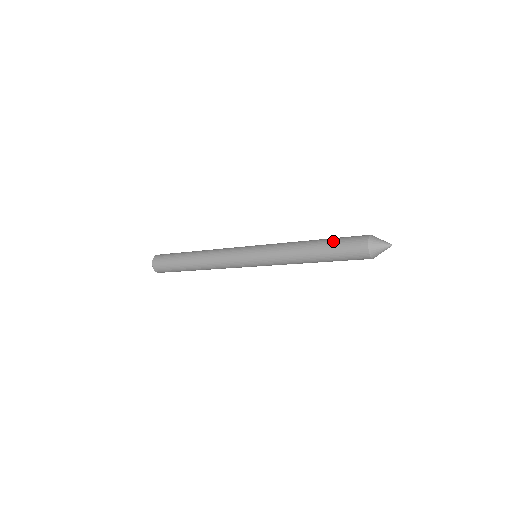
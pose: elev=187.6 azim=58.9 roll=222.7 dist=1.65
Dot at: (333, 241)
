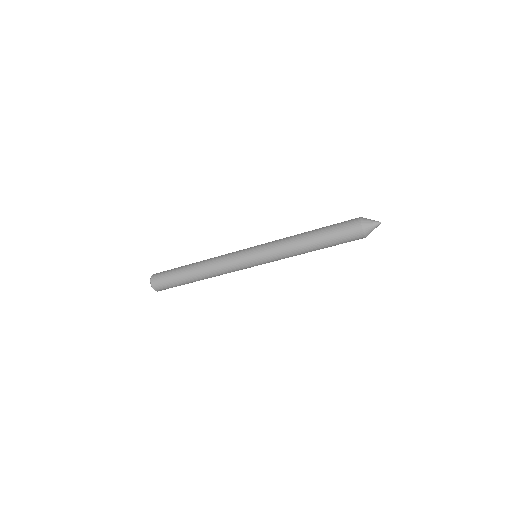
Dot at: (329, 227)
